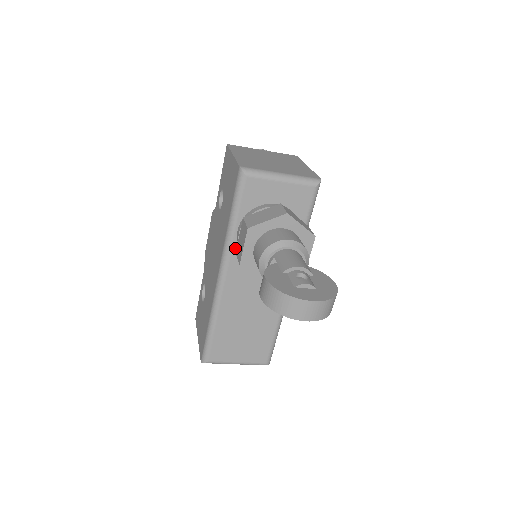
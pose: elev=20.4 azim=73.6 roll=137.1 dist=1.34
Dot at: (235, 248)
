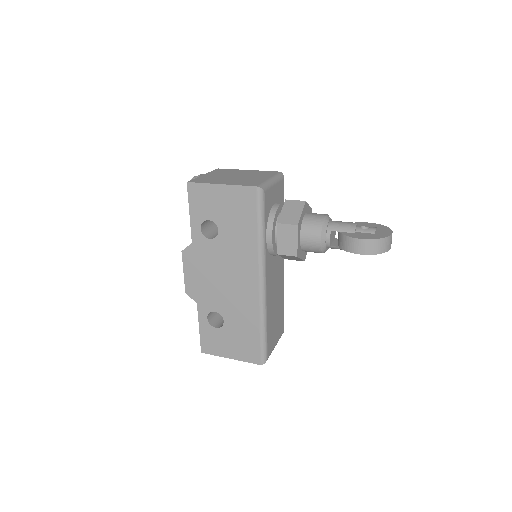
Dot at: (266, 253)
